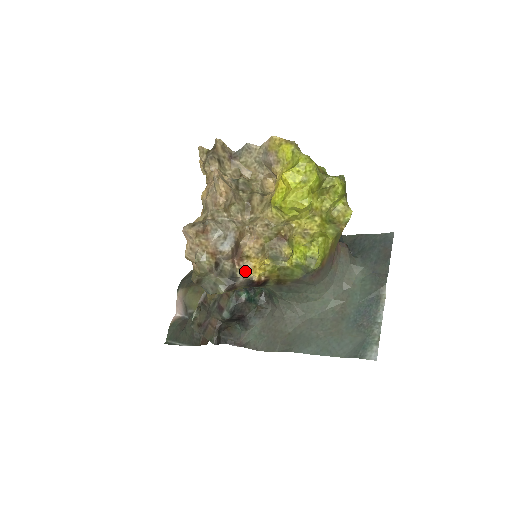
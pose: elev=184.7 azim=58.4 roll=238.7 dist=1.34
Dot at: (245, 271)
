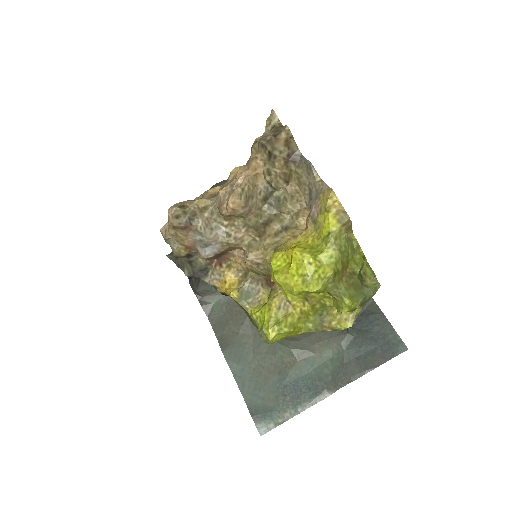
Dot at: (216, 277)
